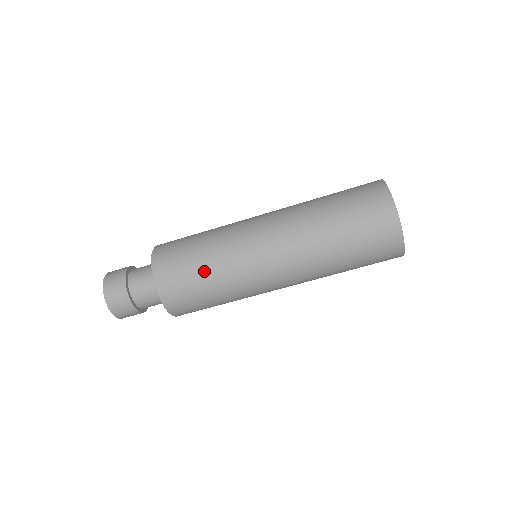
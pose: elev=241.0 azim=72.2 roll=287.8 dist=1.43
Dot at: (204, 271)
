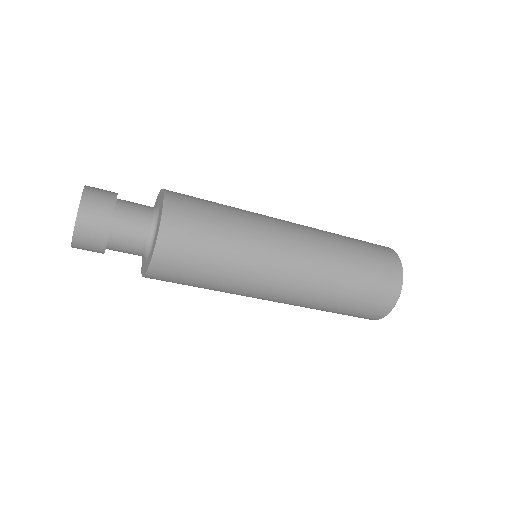
Dot at: occluded
